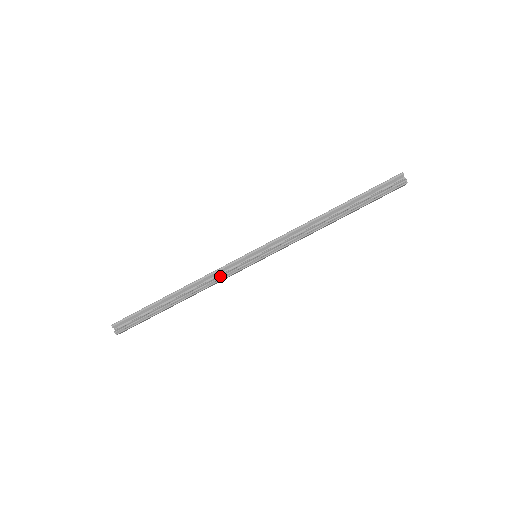
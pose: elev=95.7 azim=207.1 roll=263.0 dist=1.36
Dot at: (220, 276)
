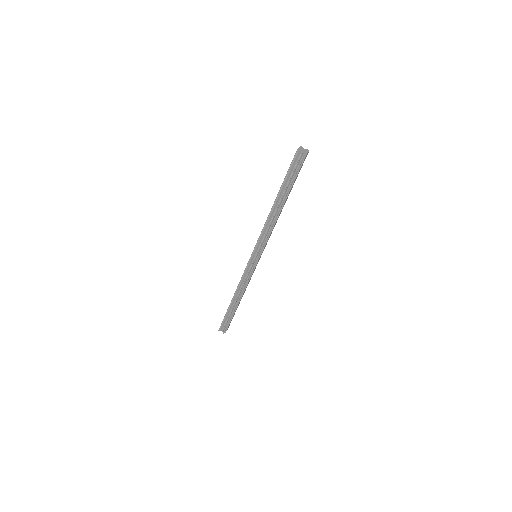
Dot at: (246, 280)
